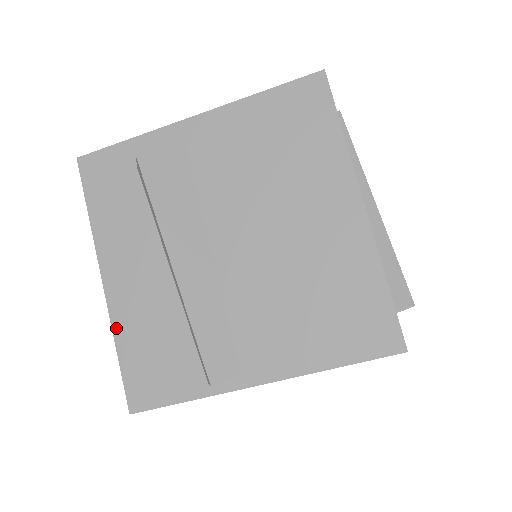
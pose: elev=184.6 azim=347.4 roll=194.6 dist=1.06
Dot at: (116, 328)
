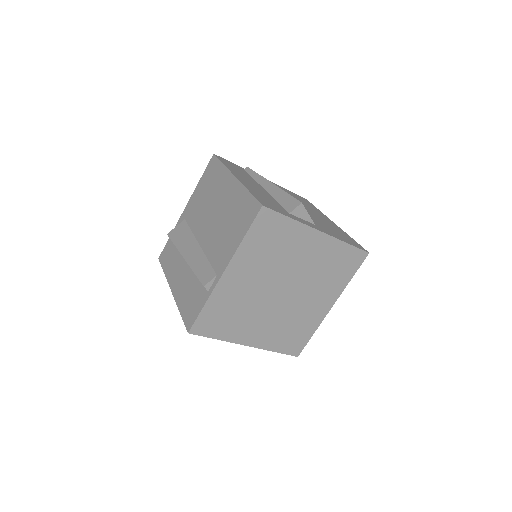
Dot at: (178, 304)
